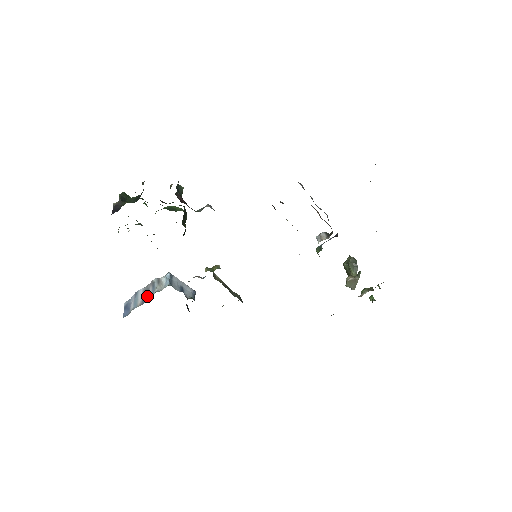
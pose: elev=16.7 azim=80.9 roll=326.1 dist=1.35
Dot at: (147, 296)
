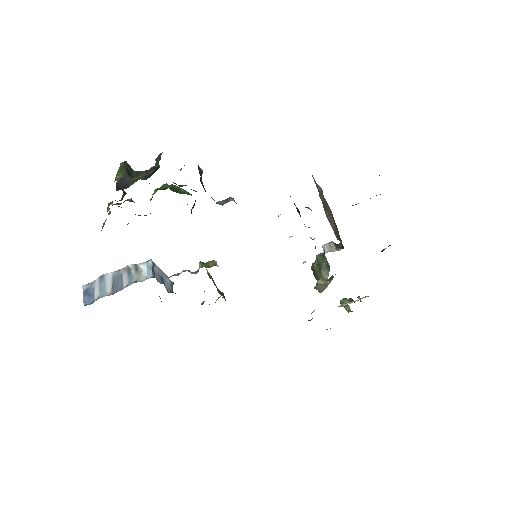
Dot at: (120, 284)
